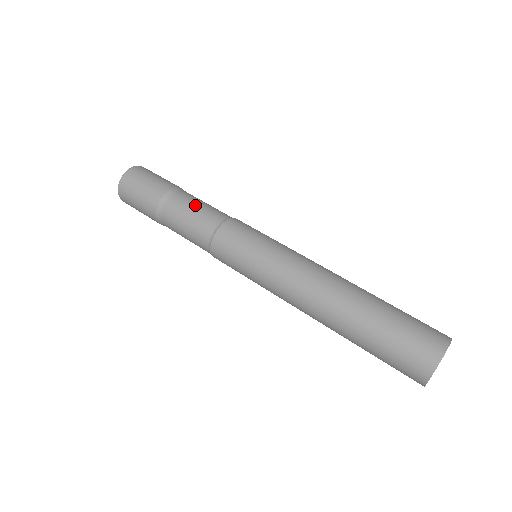
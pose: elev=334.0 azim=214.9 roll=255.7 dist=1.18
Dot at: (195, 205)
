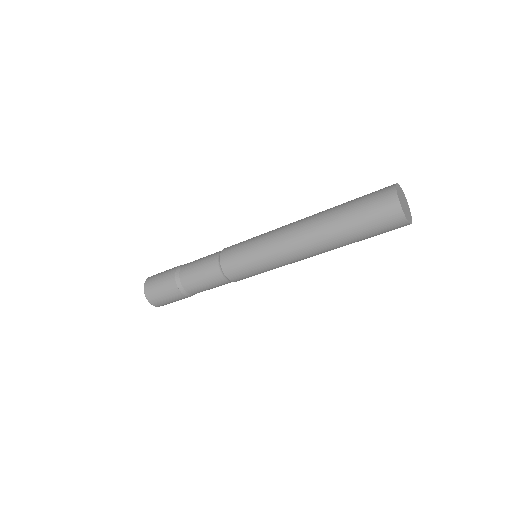
Dot at: (196, 266)
